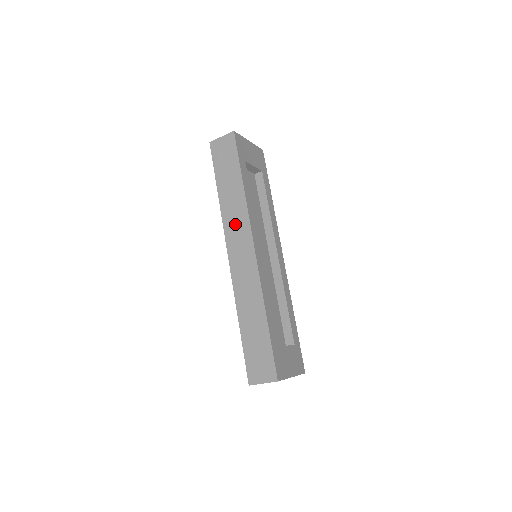
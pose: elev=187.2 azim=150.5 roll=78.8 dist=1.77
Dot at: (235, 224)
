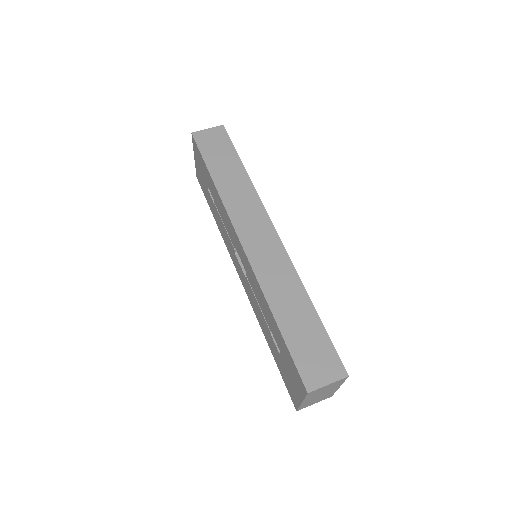
Dot at: (244, 208)
